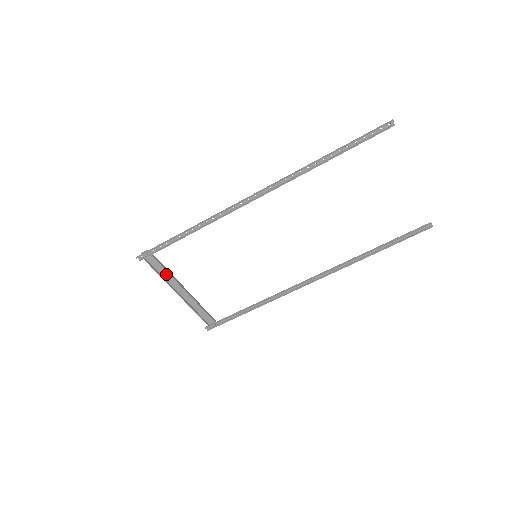
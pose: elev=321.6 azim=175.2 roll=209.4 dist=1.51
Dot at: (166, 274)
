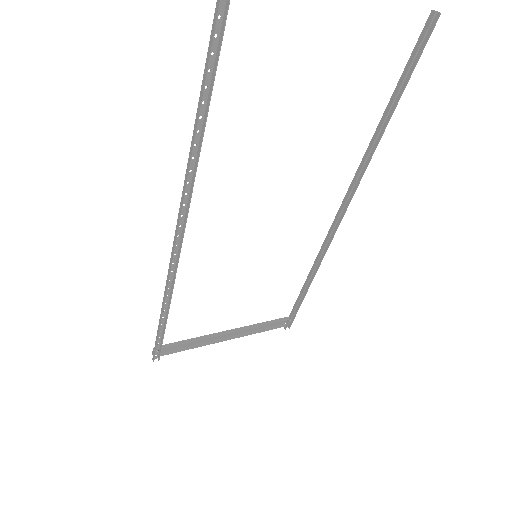
Dot at: (195, 341)
